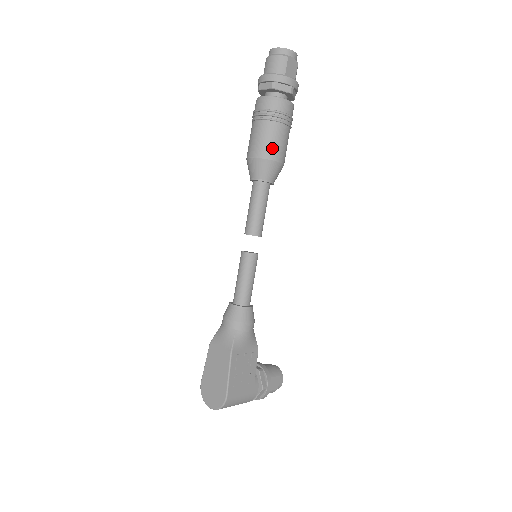
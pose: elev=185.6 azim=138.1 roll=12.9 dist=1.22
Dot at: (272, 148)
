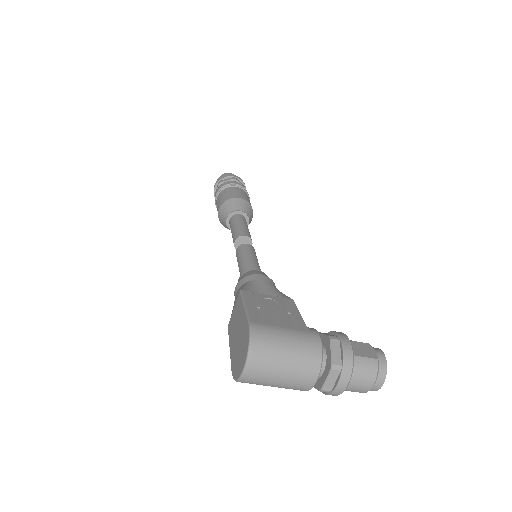
Dot at: (229, 195)
